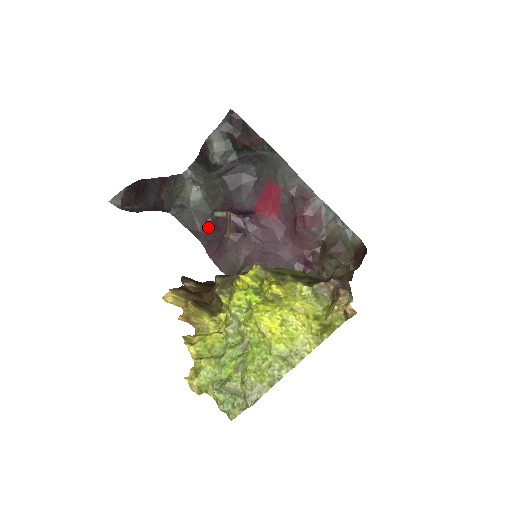
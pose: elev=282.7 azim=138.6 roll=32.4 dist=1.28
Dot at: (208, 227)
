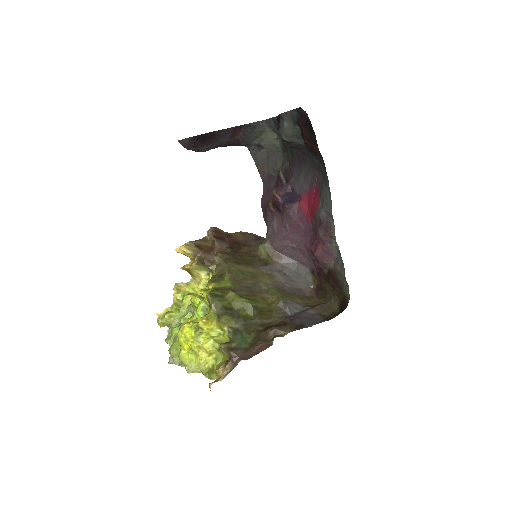
Dot at: (274, 176)
